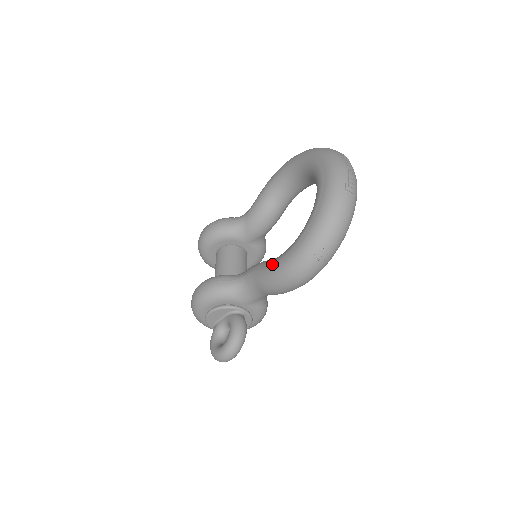
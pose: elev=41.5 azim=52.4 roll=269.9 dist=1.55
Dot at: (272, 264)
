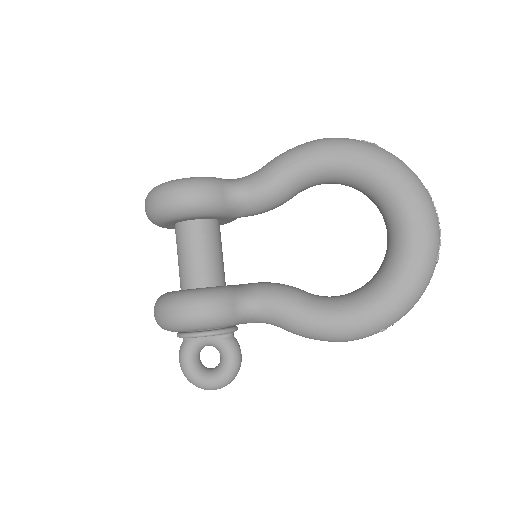
Dot at: (320, 318)
